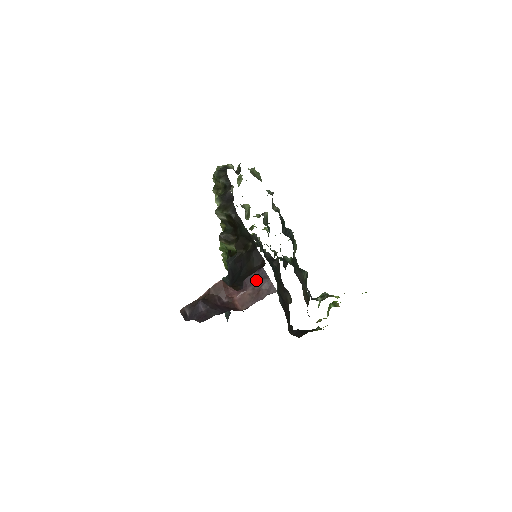
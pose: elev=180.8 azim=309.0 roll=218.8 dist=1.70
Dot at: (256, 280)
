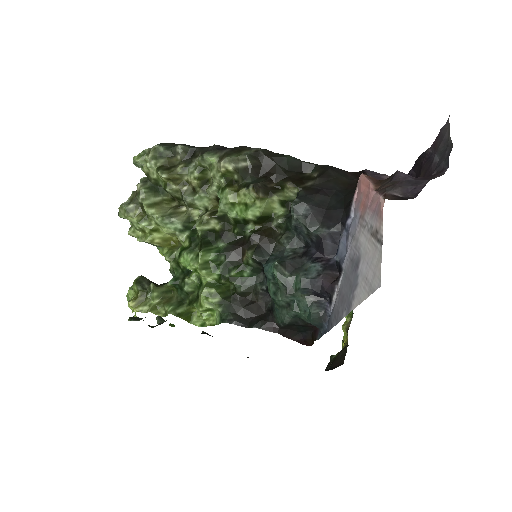
Dot at: (378, 177)
